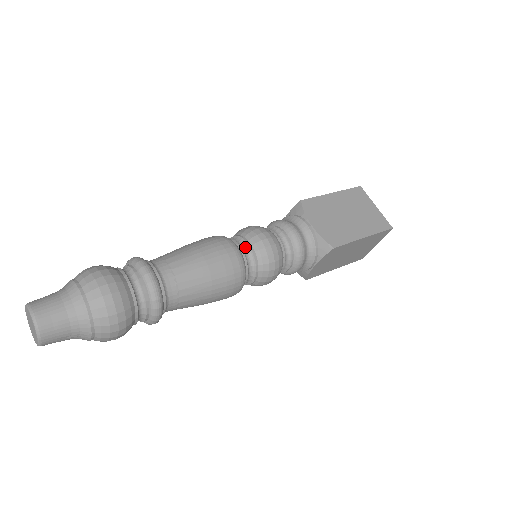
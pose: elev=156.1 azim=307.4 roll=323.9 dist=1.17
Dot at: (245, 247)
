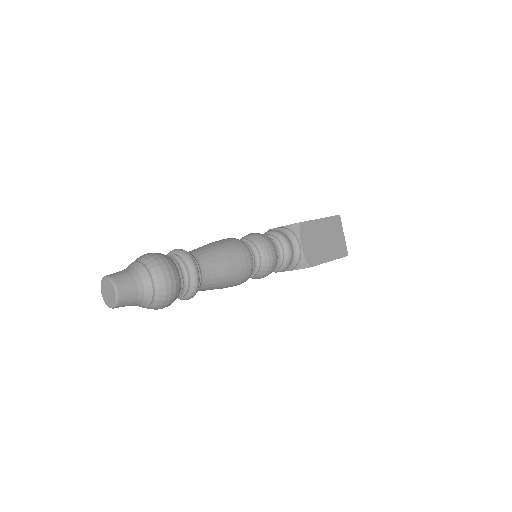
Dot at: (256, 255)
